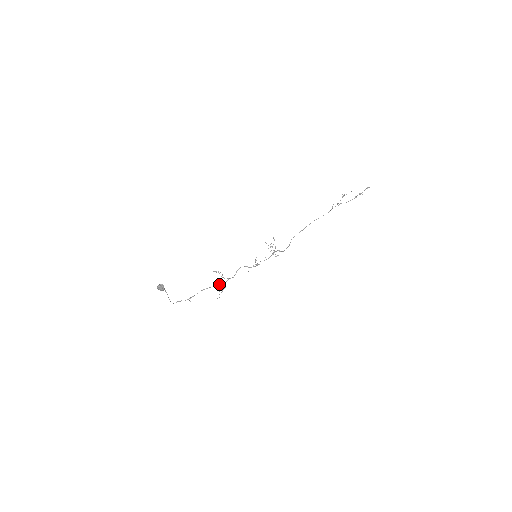
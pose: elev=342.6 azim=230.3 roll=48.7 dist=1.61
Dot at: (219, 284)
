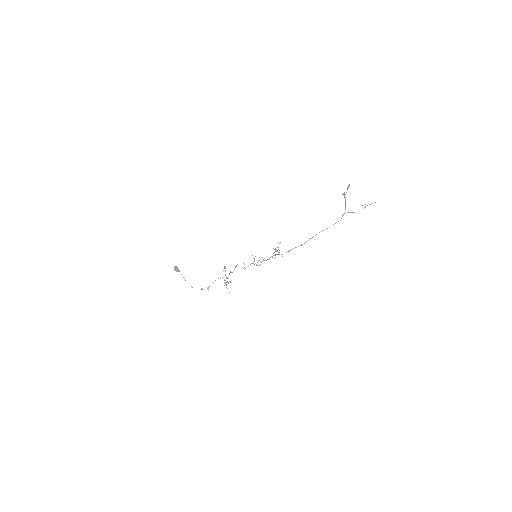
Dot at: occluded
